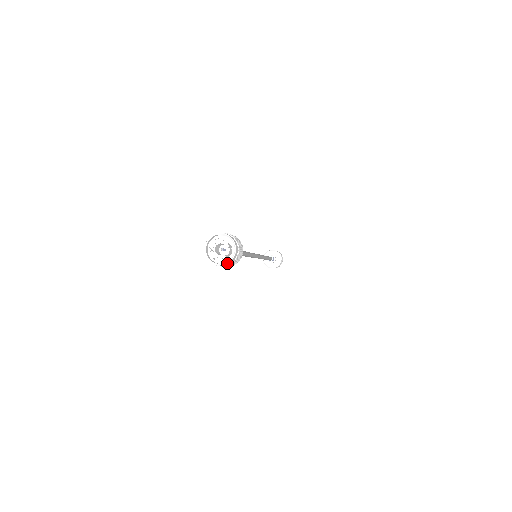
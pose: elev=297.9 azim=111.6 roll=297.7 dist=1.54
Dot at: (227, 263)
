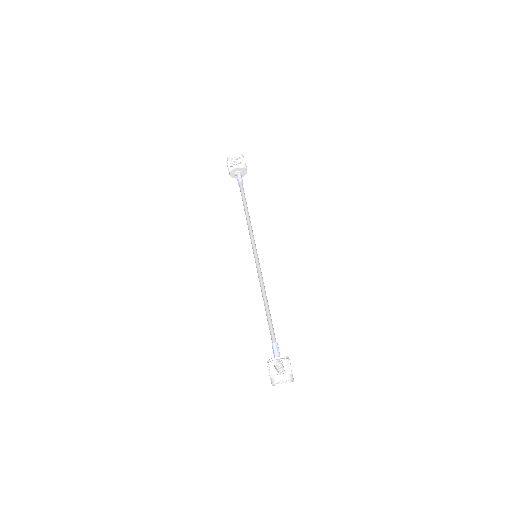
Dot at: occluded
